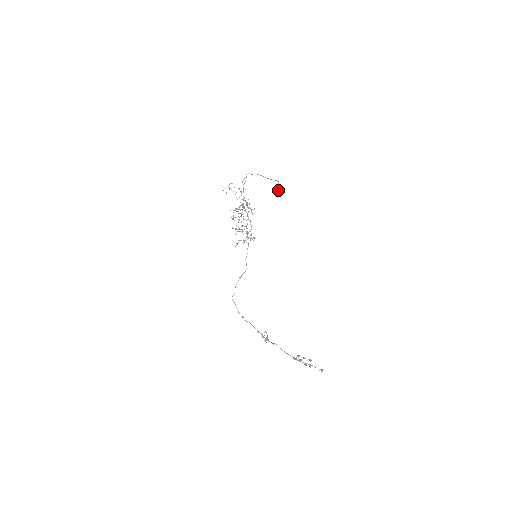
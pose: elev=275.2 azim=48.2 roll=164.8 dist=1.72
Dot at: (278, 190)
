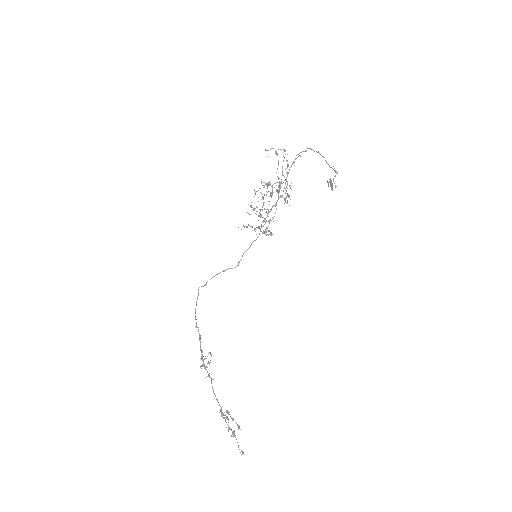
Dot at: (328, 182)
